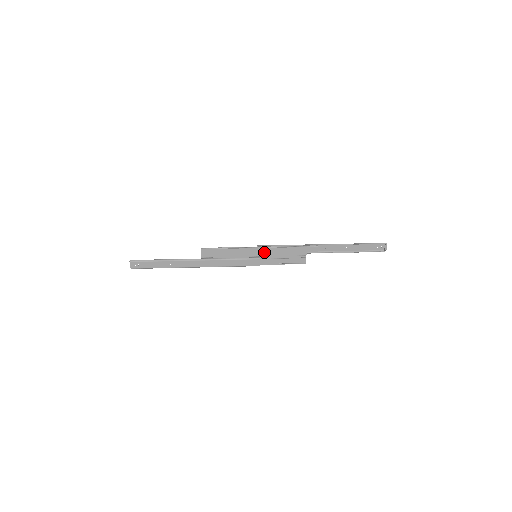
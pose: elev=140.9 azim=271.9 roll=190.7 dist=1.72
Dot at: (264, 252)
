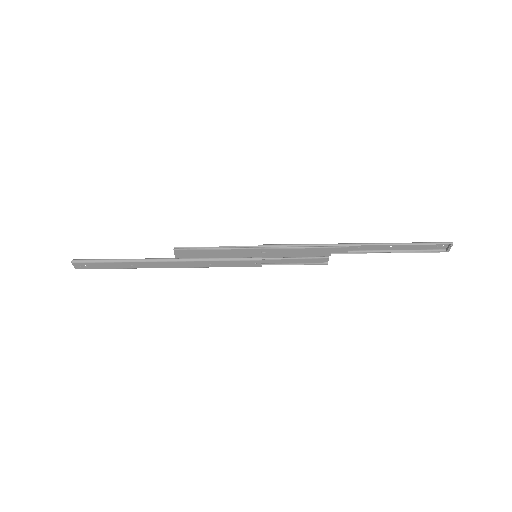
Dot at: (268, 253)
